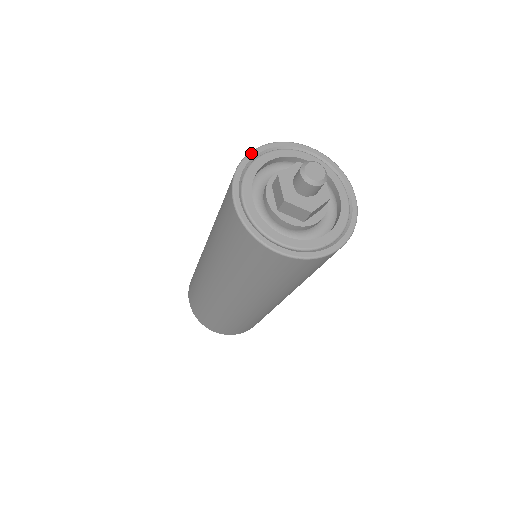
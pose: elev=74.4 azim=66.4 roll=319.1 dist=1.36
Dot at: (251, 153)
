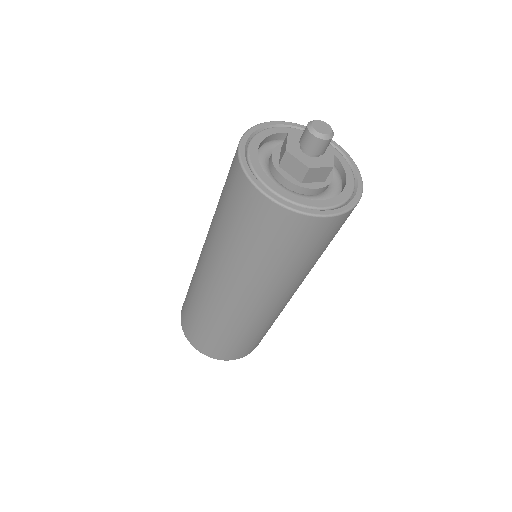
Dot at: (272, 122)
